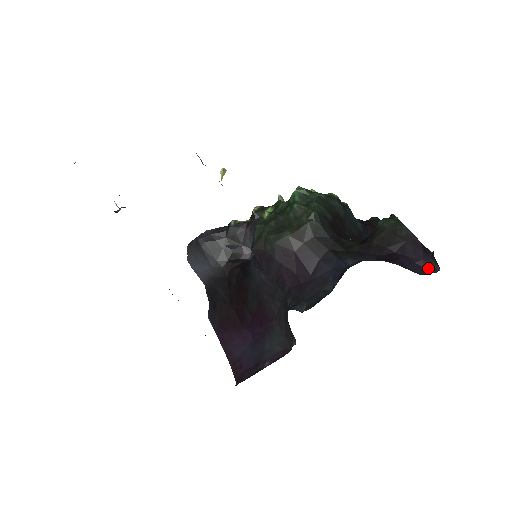
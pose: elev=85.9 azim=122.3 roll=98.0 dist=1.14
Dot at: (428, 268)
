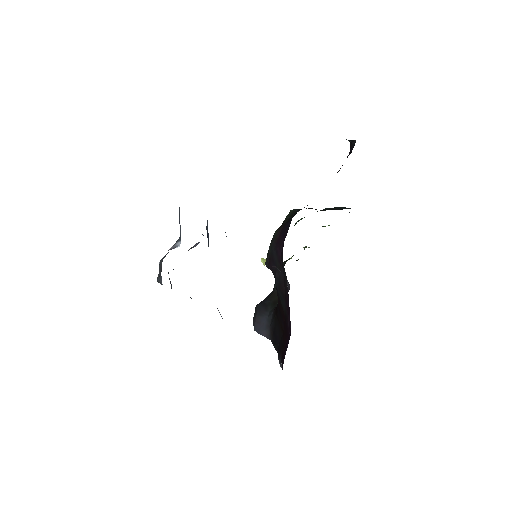
Dot at: occluded
